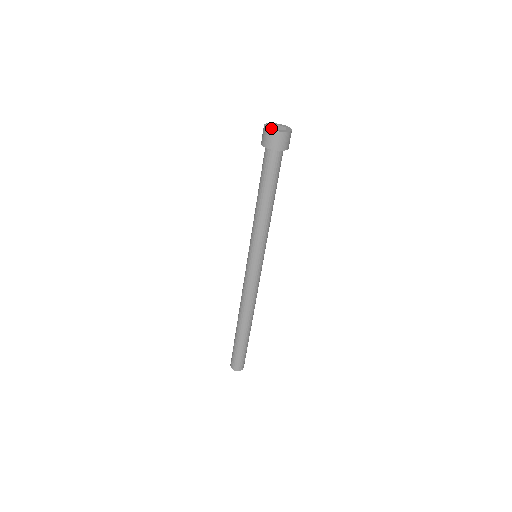
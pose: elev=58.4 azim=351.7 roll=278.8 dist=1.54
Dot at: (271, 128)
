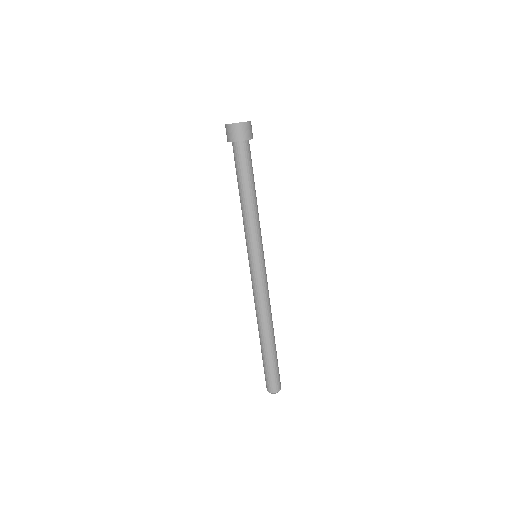
Dot at: occluded
